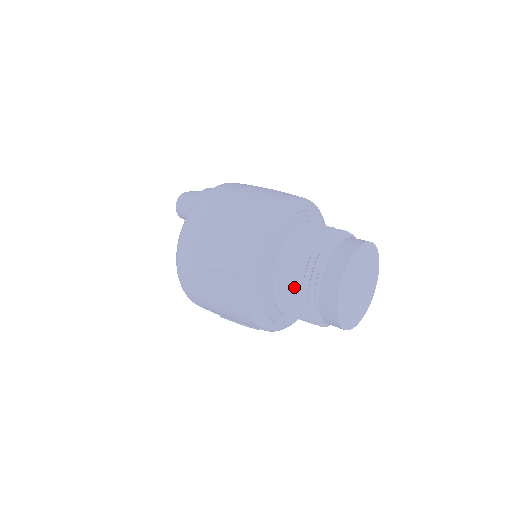
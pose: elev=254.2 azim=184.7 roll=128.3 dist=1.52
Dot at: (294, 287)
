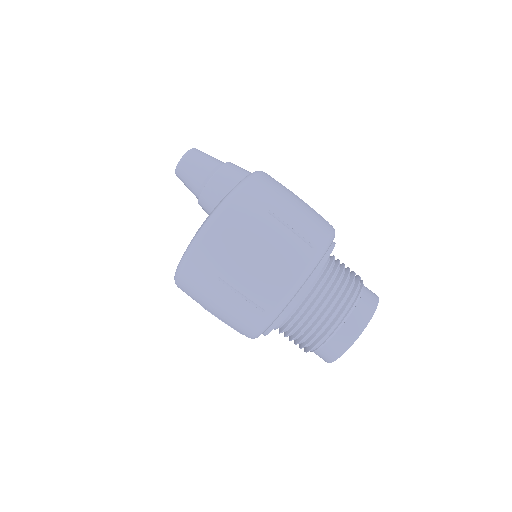
Dot at: (307, 327)
